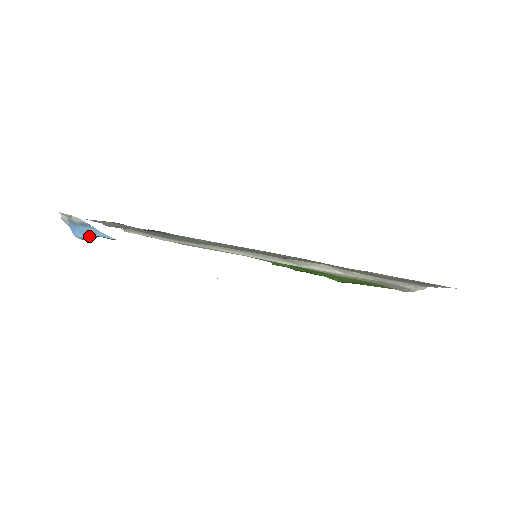
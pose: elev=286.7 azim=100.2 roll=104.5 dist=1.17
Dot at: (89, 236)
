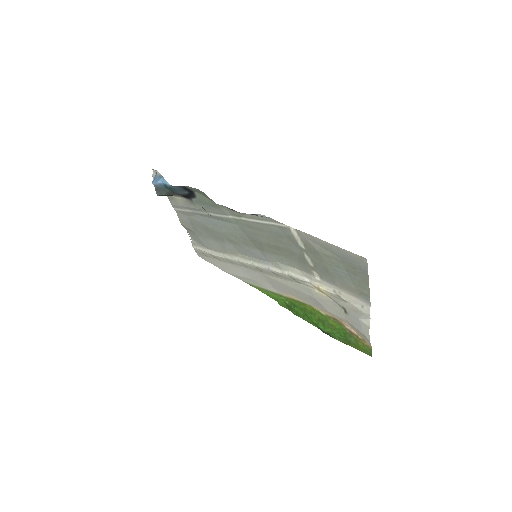
Dot at: (158, 182)
